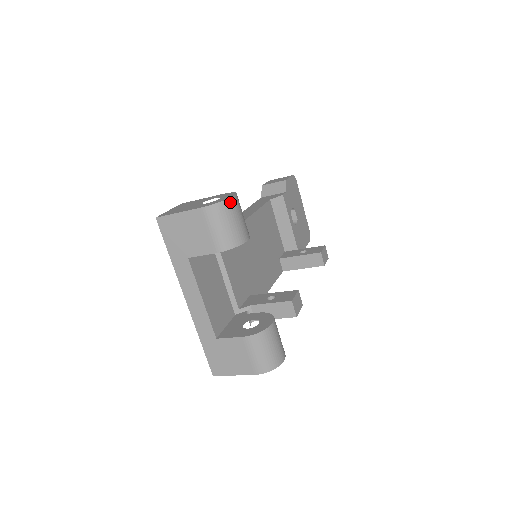
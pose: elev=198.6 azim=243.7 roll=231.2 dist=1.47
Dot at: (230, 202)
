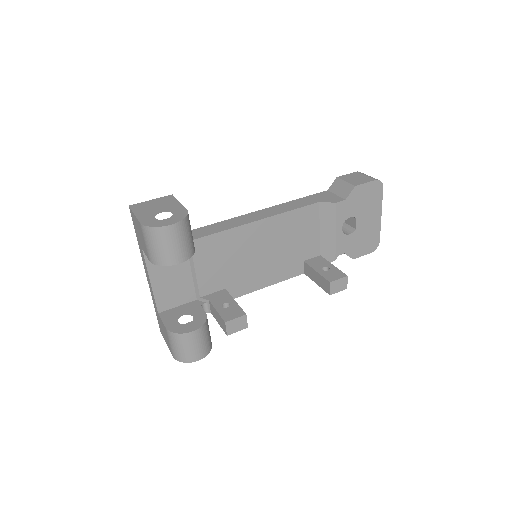
Dot at: (162, 230)
